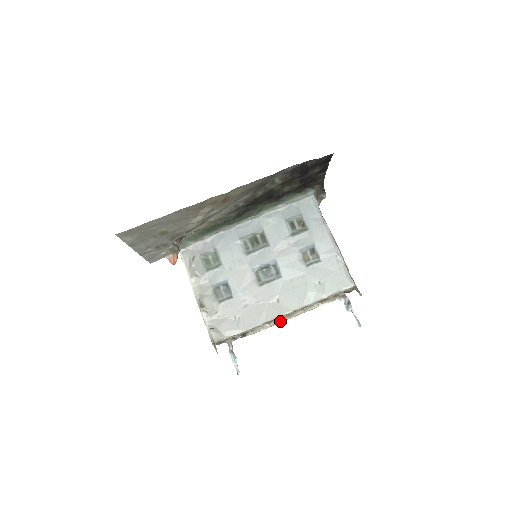
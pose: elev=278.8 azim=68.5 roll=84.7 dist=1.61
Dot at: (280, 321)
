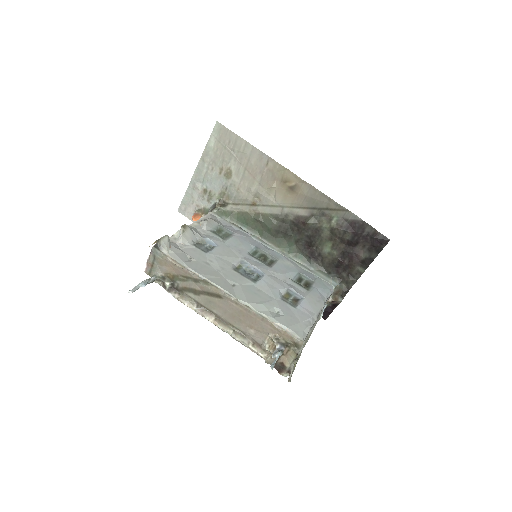
Dot at: (207, 316)
